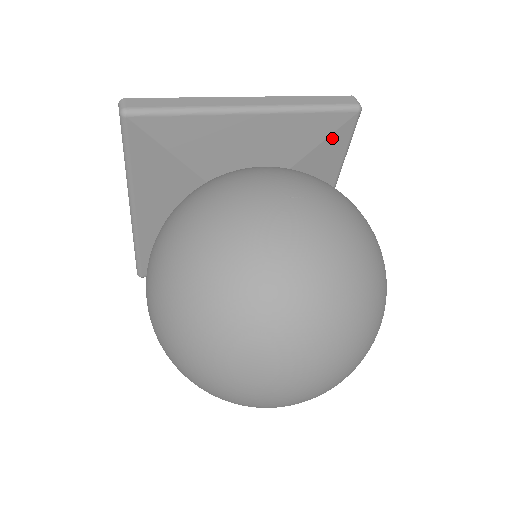
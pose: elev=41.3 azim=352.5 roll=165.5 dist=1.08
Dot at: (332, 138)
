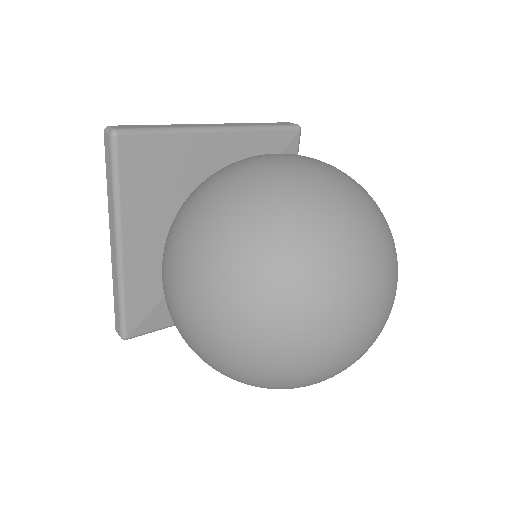
Dot at: occluded
